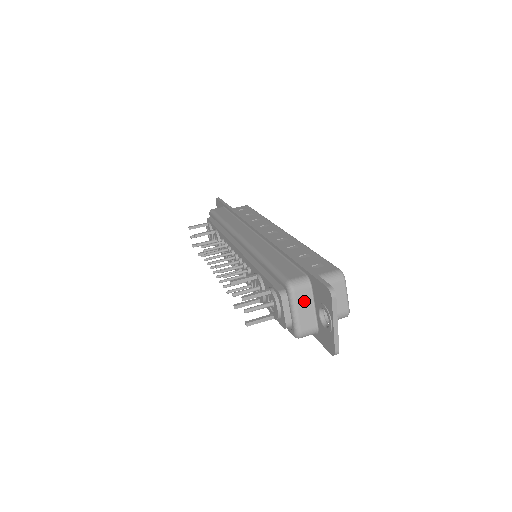
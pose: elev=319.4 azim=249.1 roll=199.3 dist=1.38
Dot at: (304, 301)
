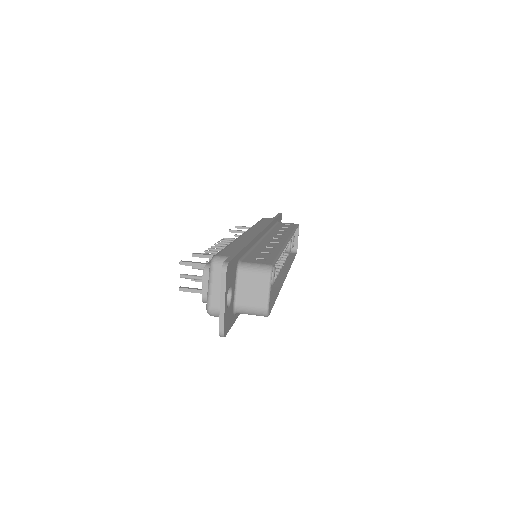
Dot at: occluded
